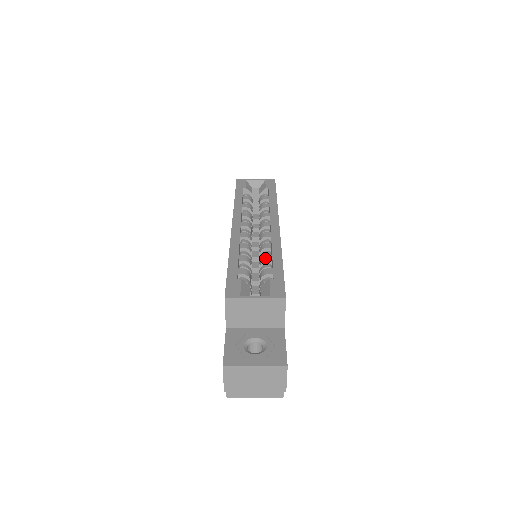
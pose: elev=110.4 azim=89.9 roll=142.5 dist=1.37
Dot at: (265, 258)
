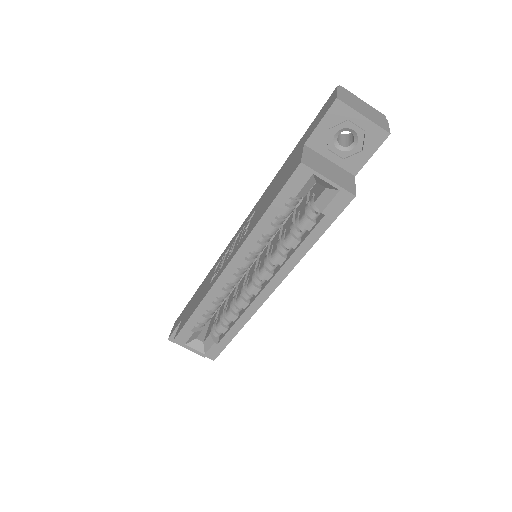
Dot at: (230, 317)
